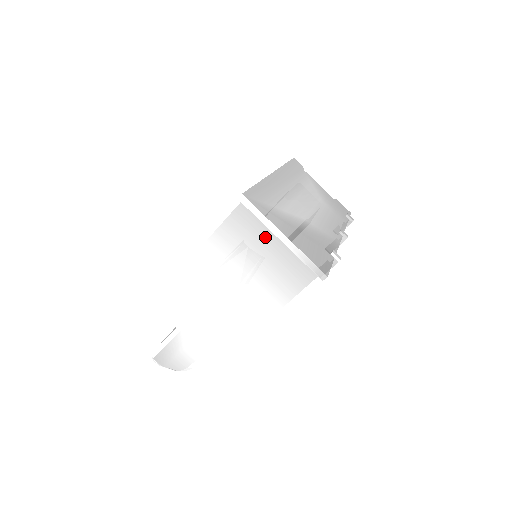
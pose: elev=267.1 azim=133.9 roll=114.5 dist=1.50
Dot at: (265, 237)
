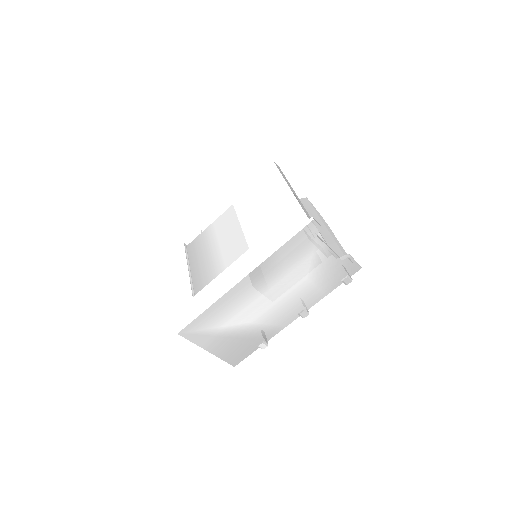
Dot at: occluded
